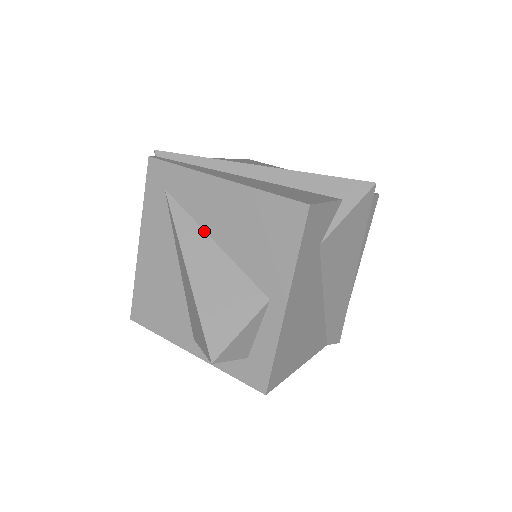
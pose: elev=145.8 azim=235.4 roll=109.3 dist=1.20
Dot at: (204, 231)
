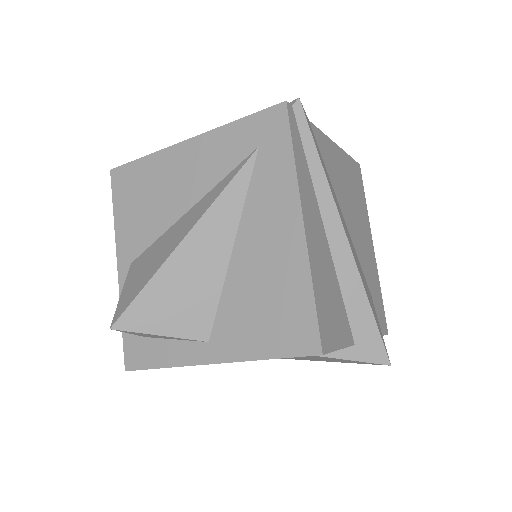
Dot at: (238, 226)
